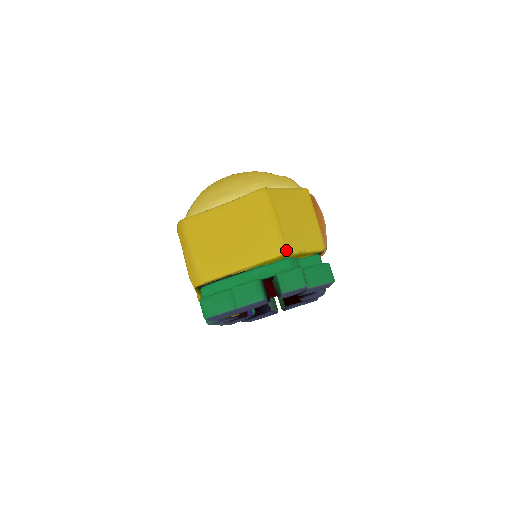
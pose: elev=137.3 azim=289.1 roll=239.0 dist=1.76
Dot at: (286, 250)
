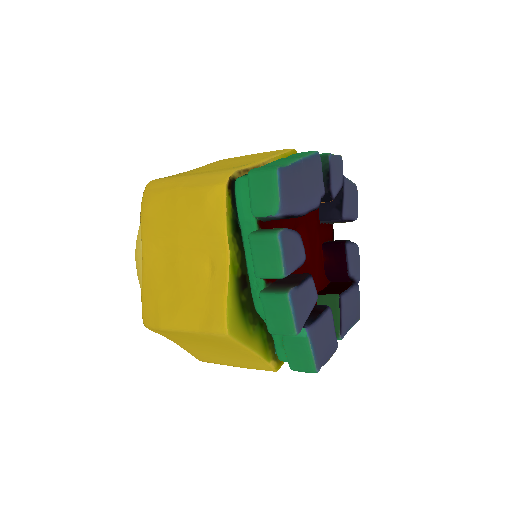
Dot at: (292, 149)
